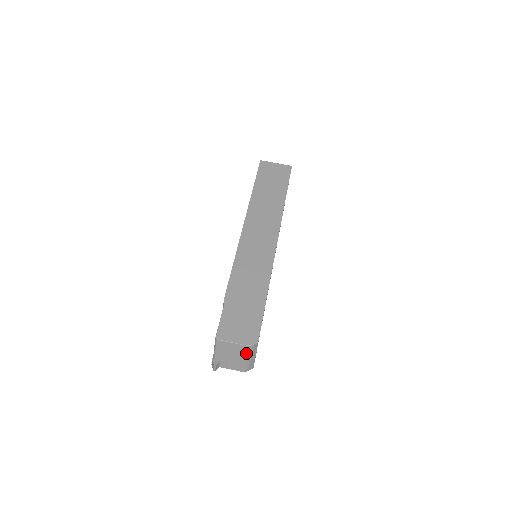
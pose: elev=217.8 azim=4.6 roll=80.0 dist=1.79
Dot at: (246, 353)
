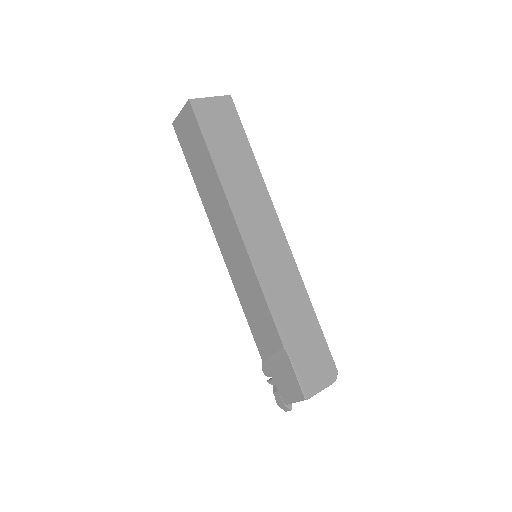
Dot at: occluded
